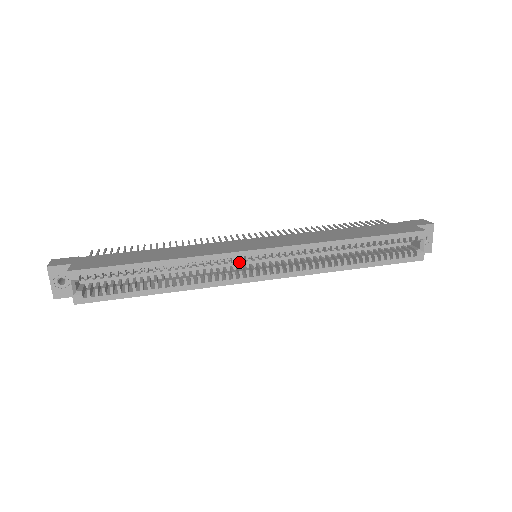
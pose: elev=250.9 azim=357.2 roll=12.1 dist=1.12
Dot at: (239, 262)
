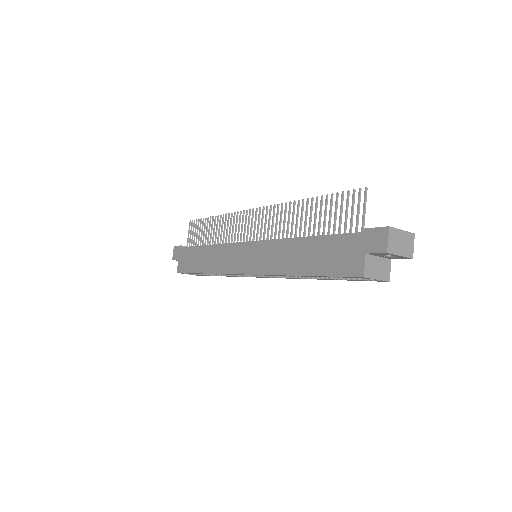
Dot at: occluded
